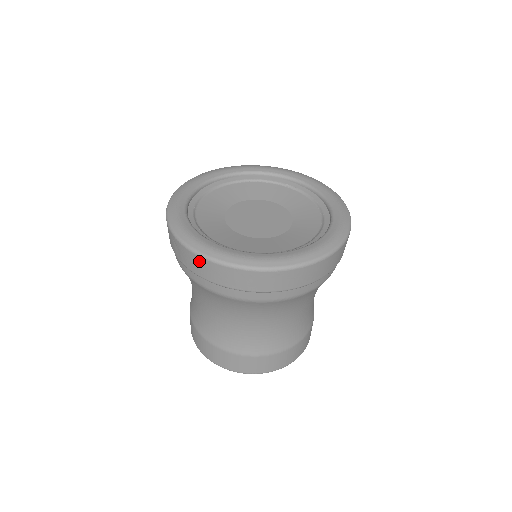
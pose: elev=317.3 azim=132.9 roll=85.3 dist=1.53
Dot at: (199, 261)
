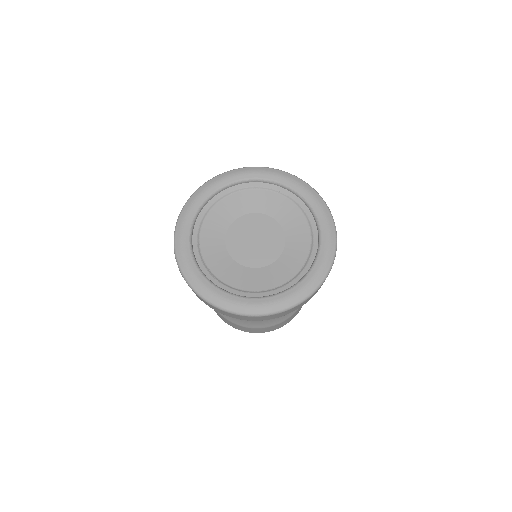
Dot at: (214, 308)
